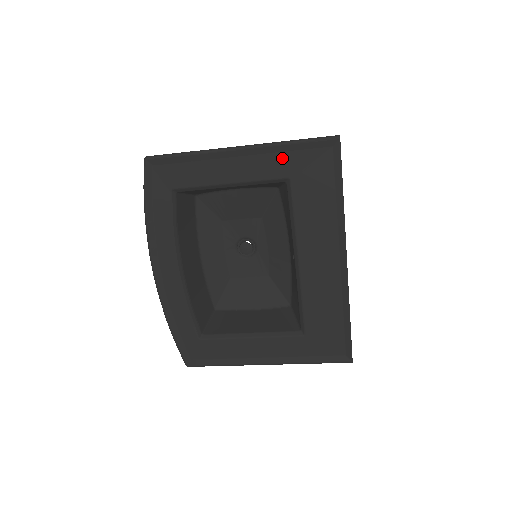
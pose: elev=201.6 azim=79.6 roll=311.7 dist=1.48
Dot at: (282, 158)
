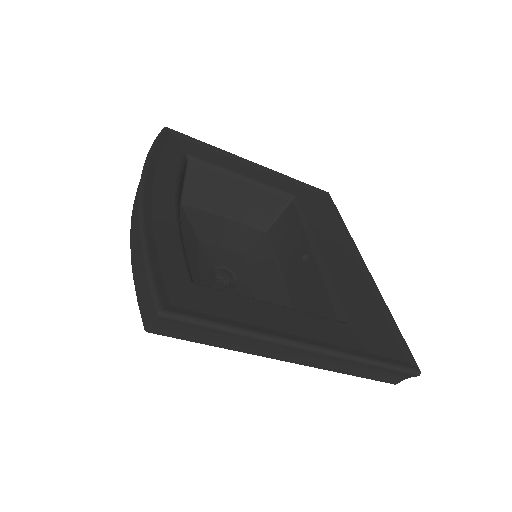
Dot at: (288, 184)
